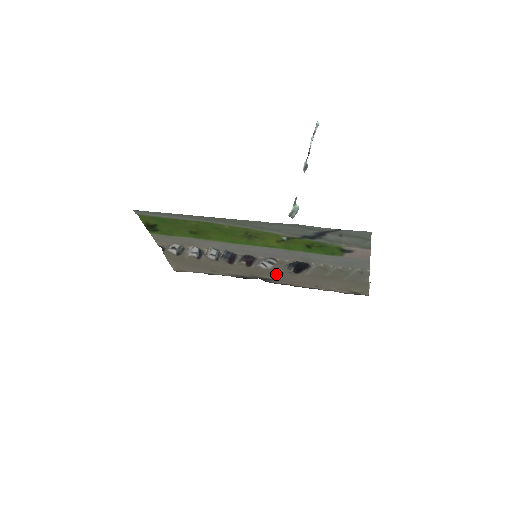
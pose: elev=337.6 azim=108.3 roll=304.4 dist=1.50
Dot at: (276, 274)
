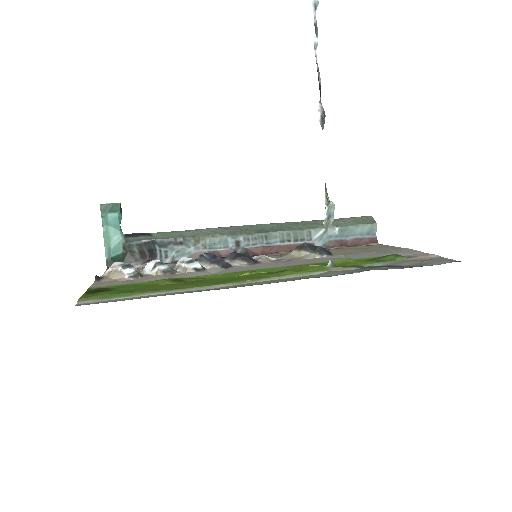
Dot at: (274, 256)
